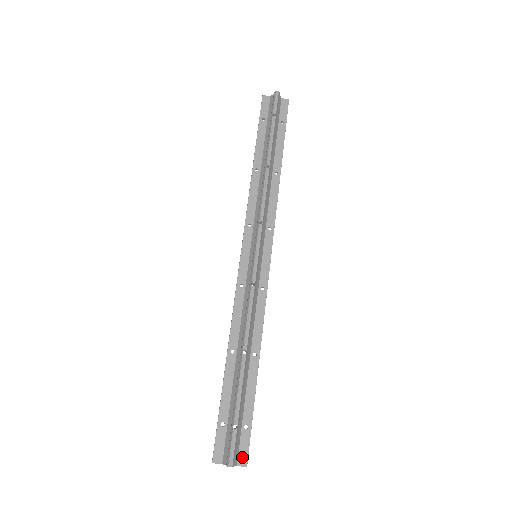
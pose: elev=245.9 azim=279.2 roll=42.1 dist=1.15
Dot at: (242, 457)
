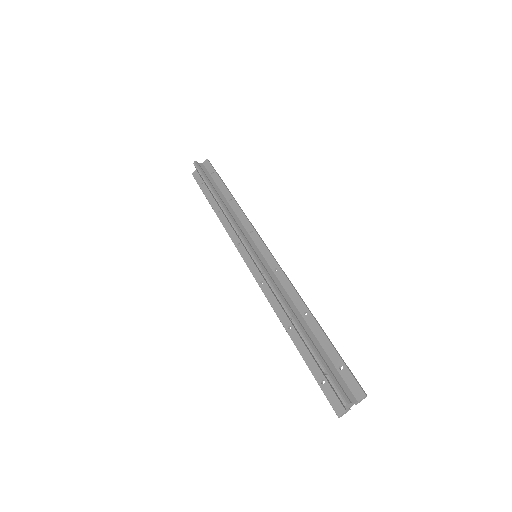
Dot at: (356, 392)
